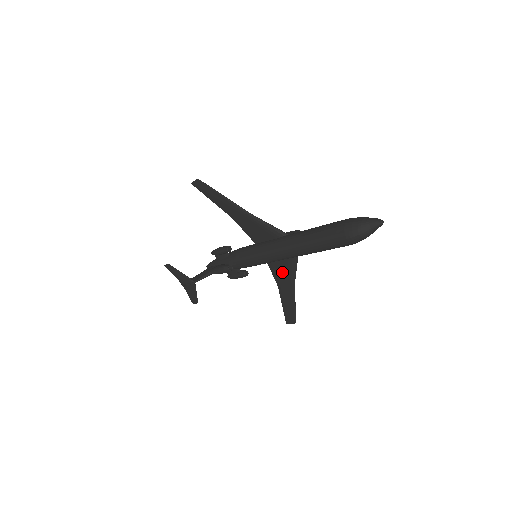
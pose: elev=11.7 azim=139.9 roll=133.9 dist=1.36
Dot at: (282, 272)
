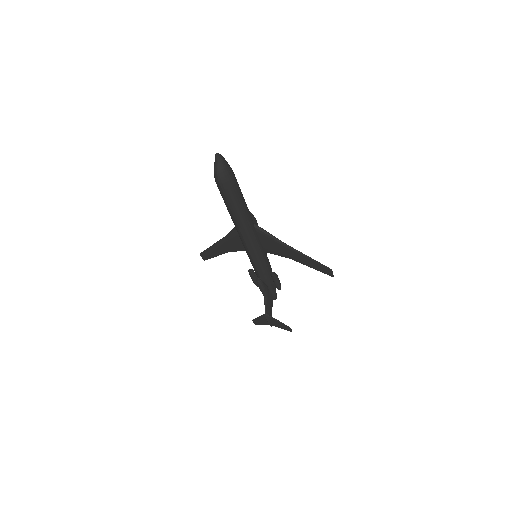
Dot at: (274, 247)
